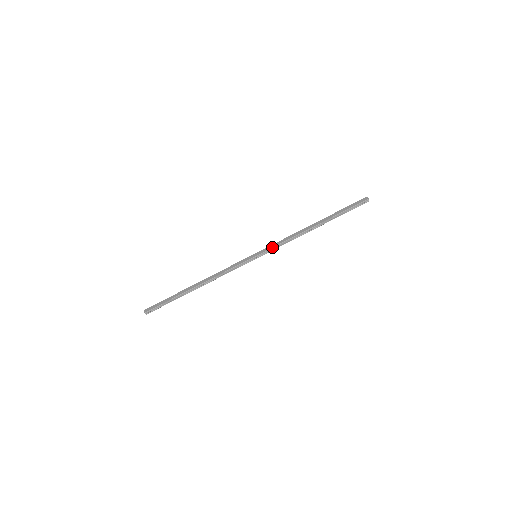
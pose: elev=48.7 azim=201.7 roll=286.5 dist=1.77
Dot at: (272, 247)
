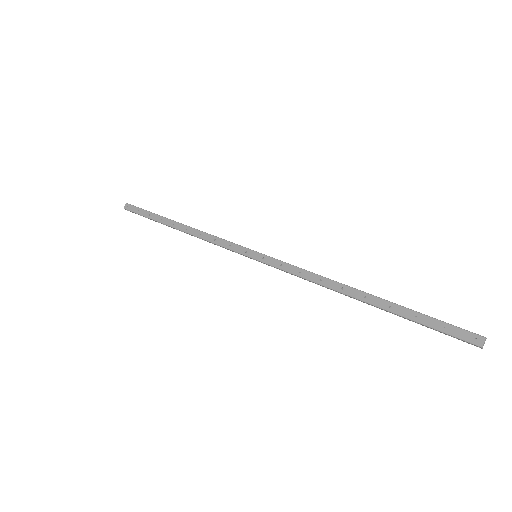
Dot at: (278, 267)
